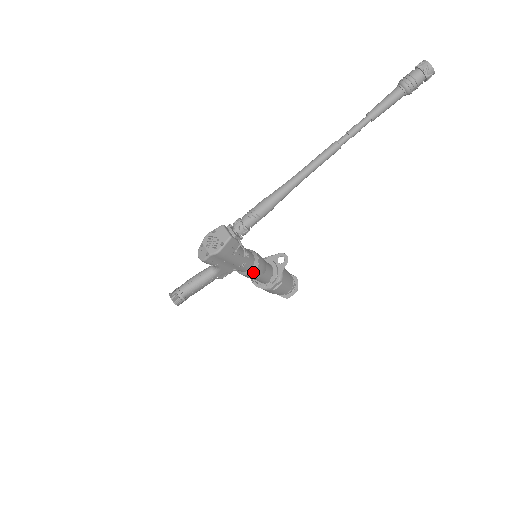
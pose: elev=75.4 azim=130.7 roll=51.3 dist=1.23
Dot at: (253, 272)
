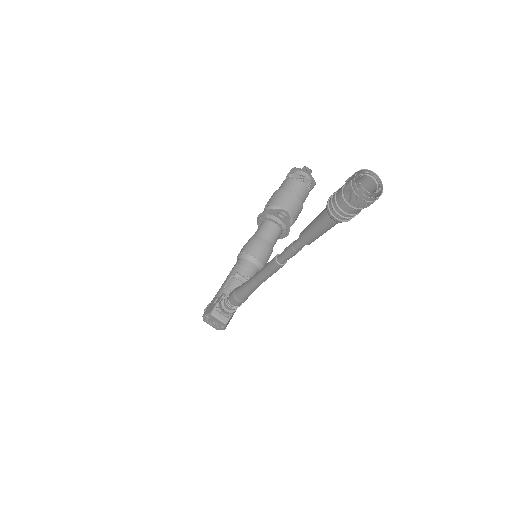
Dot at: occluded
